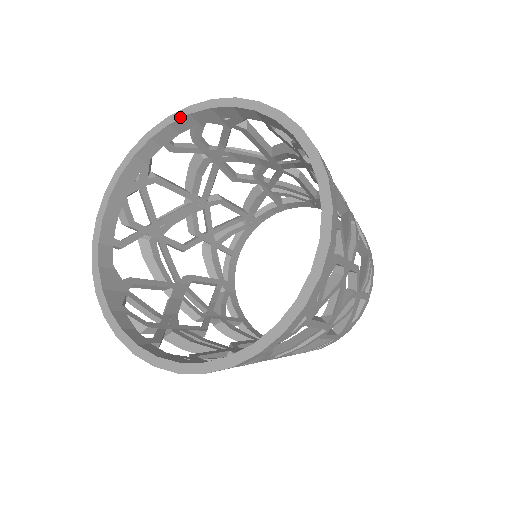
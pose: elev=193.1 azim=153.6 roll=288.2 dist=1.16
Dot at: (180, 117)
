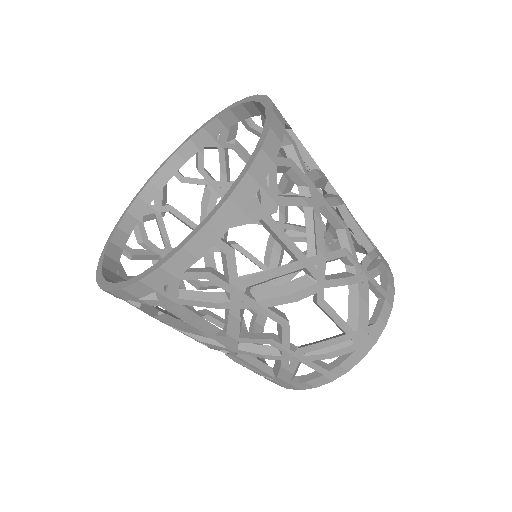
Dot at: (122, 218)
